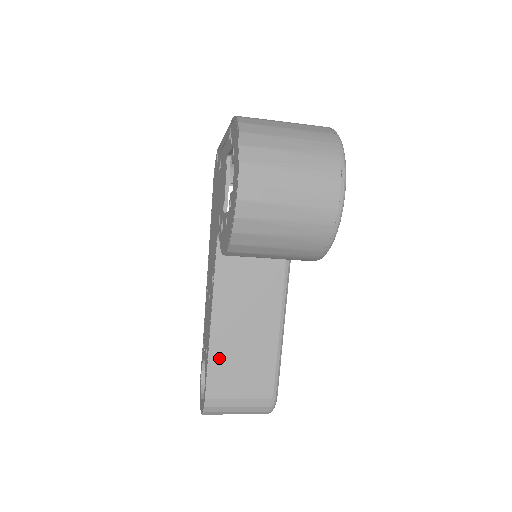
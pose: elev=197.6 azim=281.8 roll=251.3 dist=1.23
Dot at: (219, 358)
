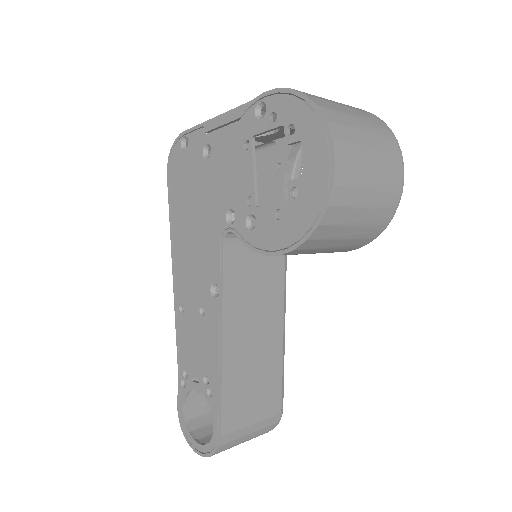
Dot at: (232, 383)
